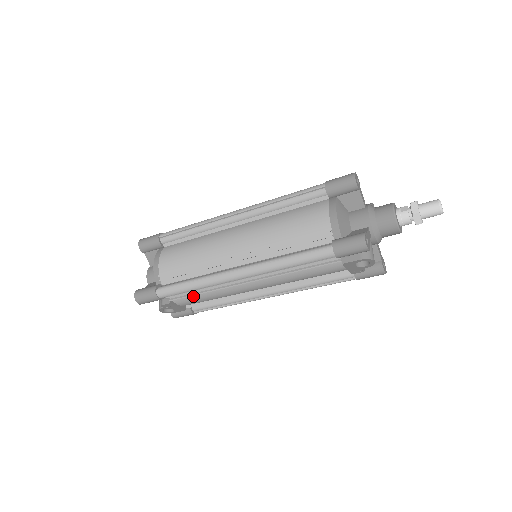
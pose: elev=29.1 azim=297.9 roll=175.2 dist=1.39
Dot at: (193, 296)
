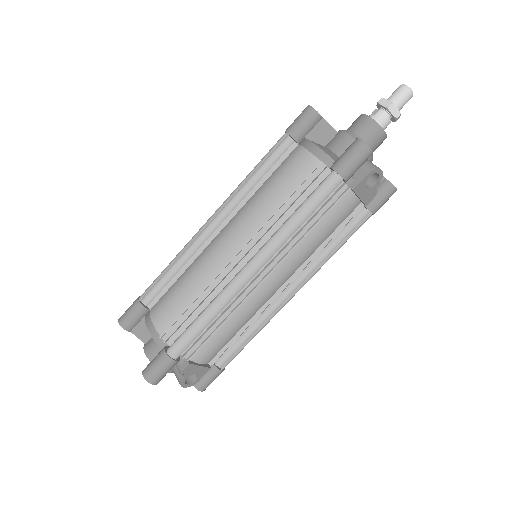
Dot at: (212, 338)
